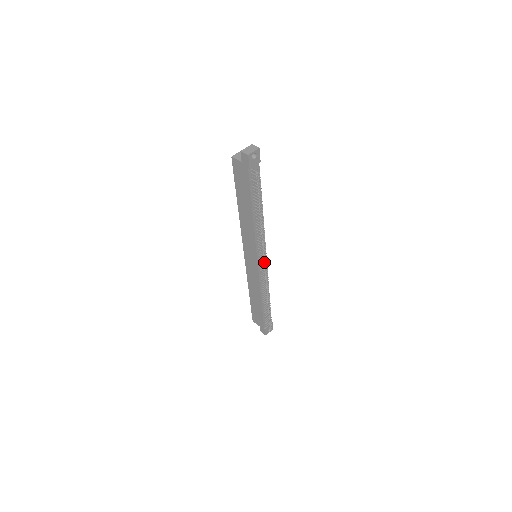
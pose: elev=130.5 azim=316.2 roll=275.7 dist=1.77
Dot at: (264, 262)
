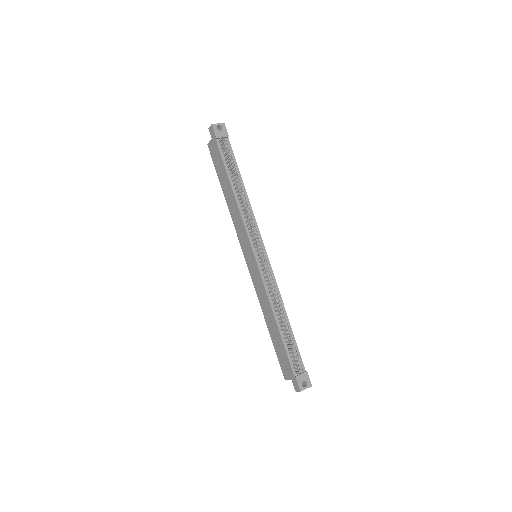
Dot at: (259, 250)
